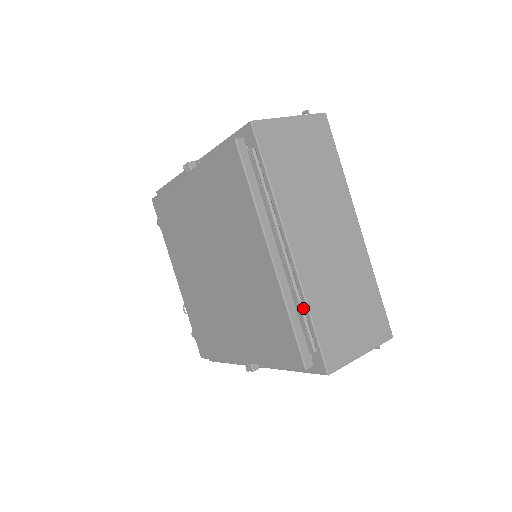
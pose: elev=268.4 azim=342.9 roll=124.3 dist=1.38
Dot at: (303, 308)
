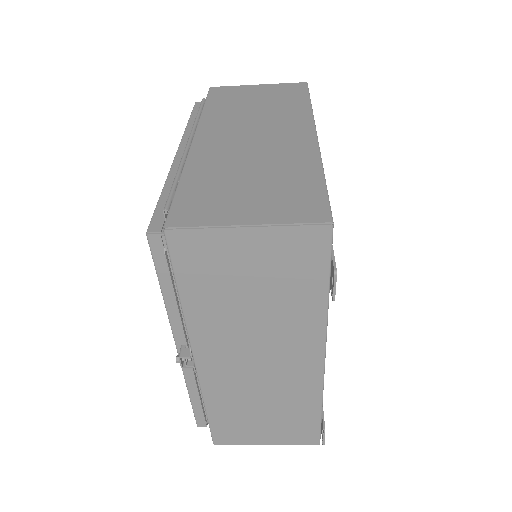
Dot at: (177, 176)
